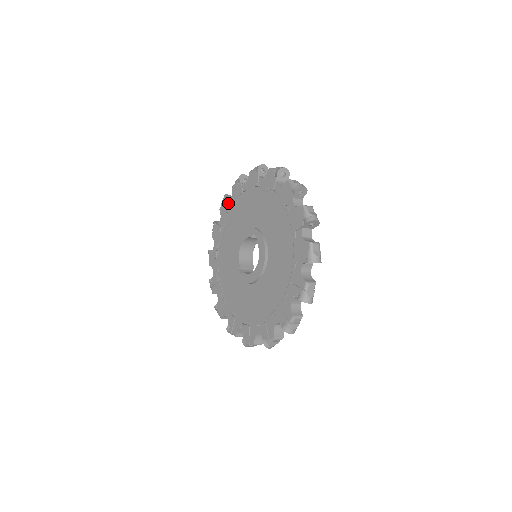
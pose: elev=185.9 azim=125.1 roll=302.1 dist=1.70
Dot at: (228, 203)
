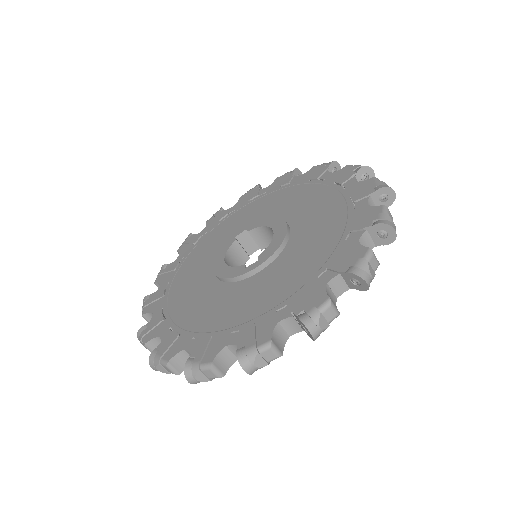
Dot at: (159, 290)
